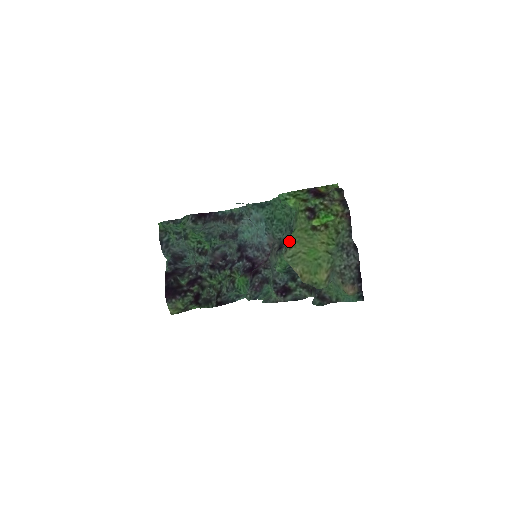
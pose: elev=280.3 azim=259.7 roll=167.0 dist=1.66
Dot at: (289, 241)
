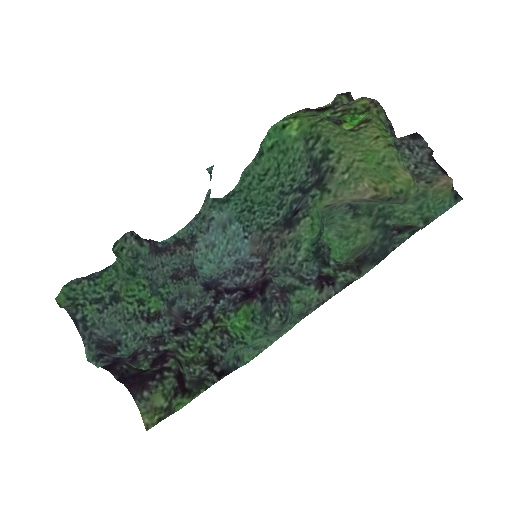
Dot at: (329, 156)
